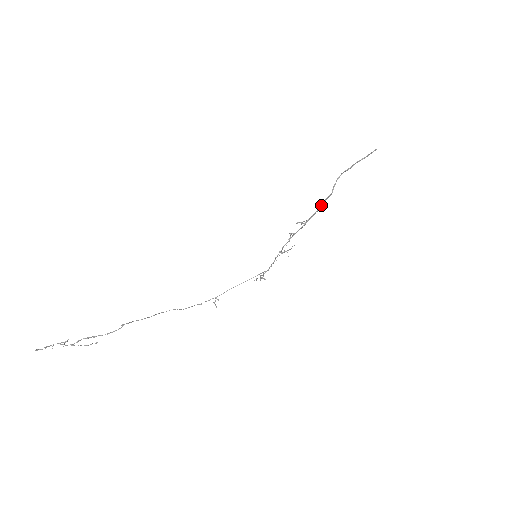
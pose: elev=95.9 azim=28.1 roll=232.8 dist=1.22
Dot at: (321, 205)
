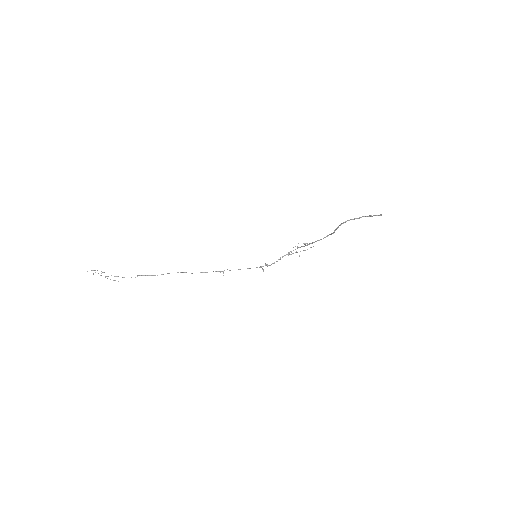
Dot at: (324, 237)
